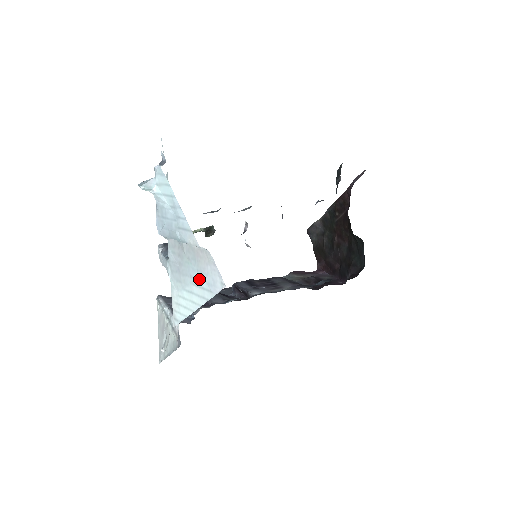
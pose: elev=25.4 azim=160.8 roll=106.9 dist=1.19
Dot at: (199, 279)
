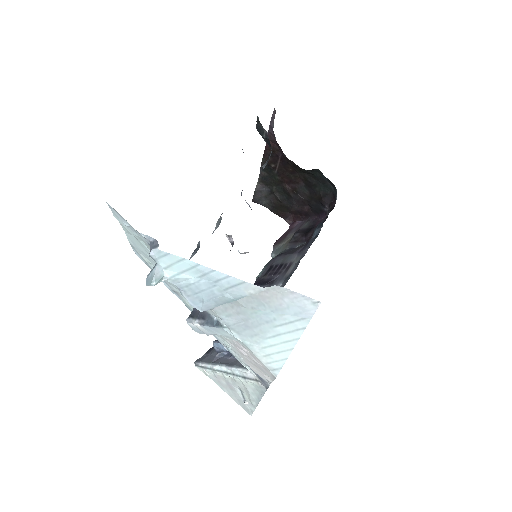
Dot at: (280, 318)
